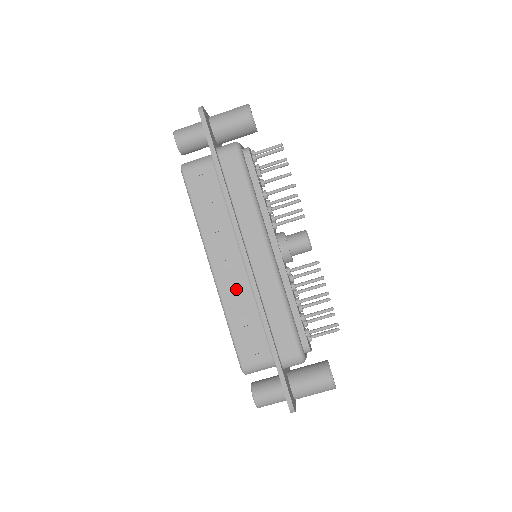
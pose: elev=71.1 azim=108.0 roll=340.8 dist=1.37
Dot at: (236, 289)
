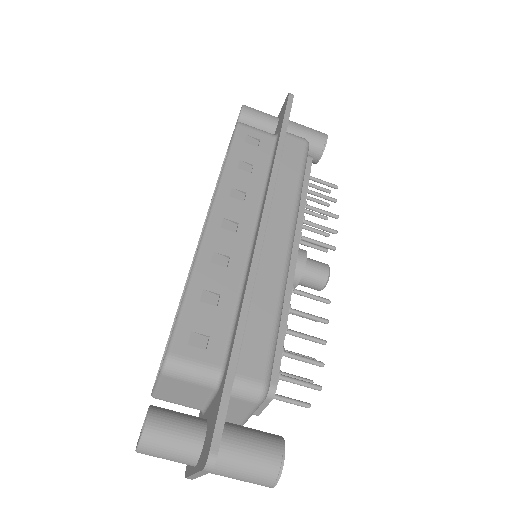
Dot at: (224, 257)
